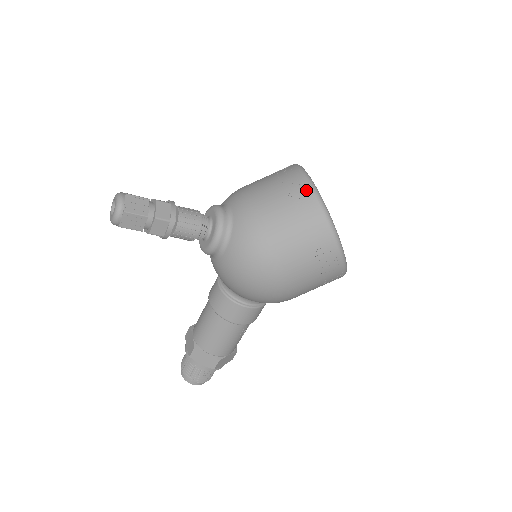
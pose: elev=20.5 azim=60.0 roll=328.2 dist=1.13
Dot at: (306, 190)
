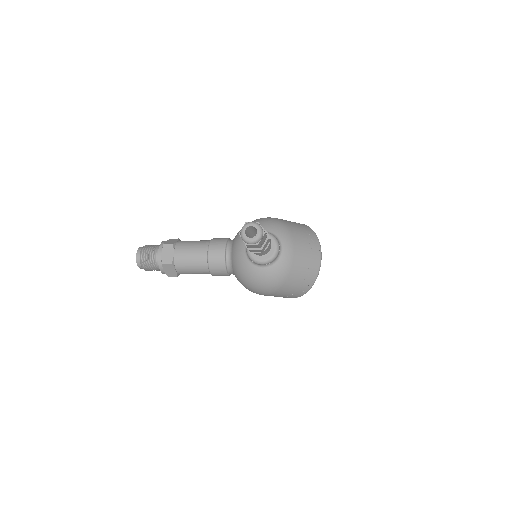
Dot at: (317, 268)
